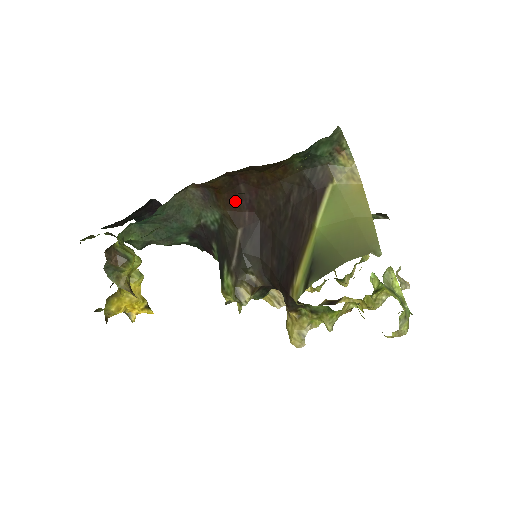
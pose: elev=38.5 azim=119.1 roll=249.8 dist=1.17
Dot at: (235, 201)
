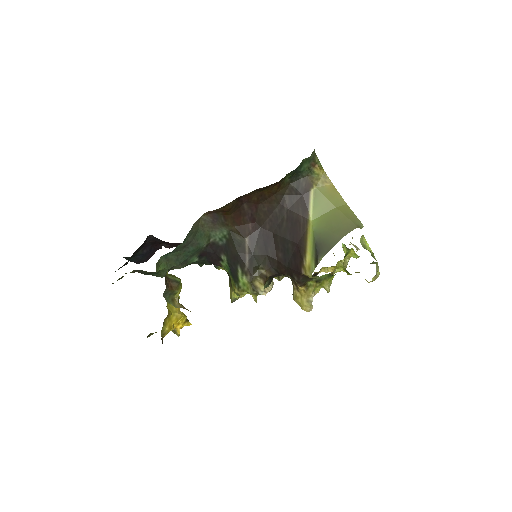
Dot at: (240, 218)
